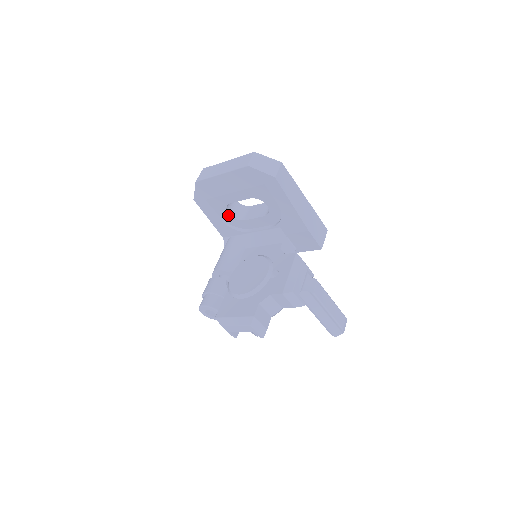
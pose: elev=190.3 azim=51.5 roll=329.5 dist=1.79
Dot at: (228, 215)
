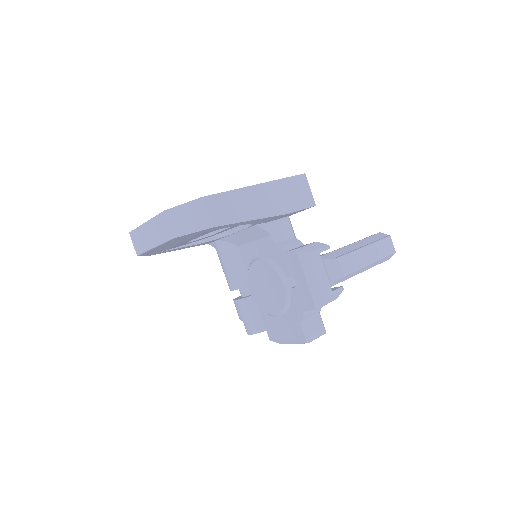
Dot at: occluded
